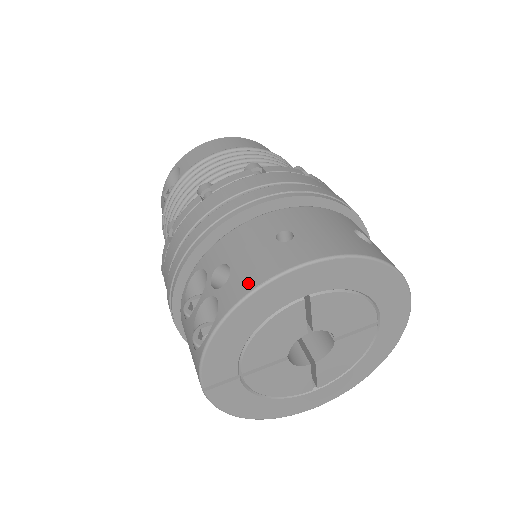
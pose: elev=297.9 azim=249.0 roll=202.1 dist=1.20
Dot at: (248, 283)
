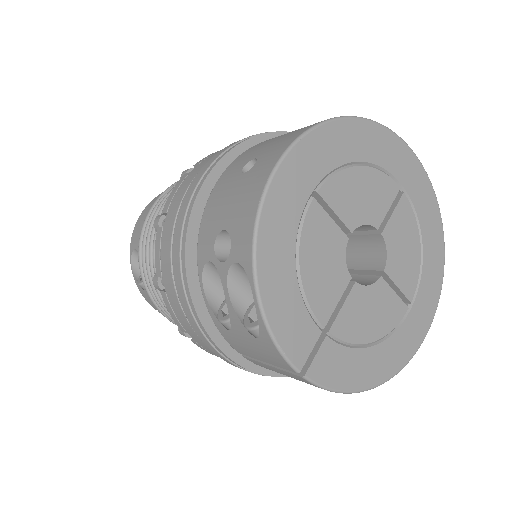
Dot at: (248, 216)
